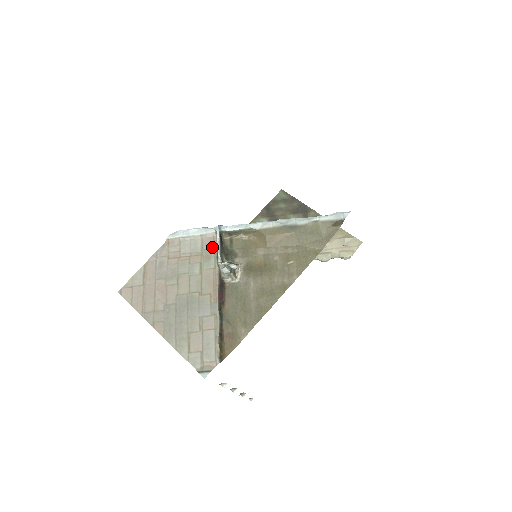
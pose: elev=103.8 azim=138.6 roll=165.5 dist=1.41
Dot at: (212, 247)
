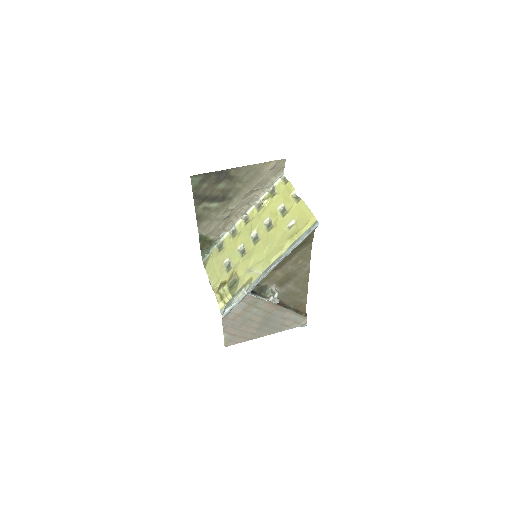
Dot at: (252, 299)
